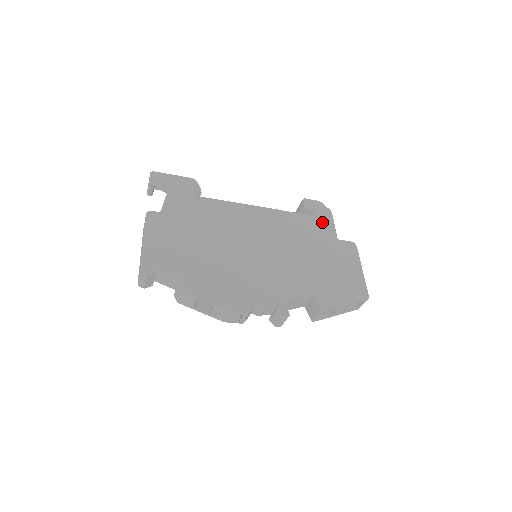
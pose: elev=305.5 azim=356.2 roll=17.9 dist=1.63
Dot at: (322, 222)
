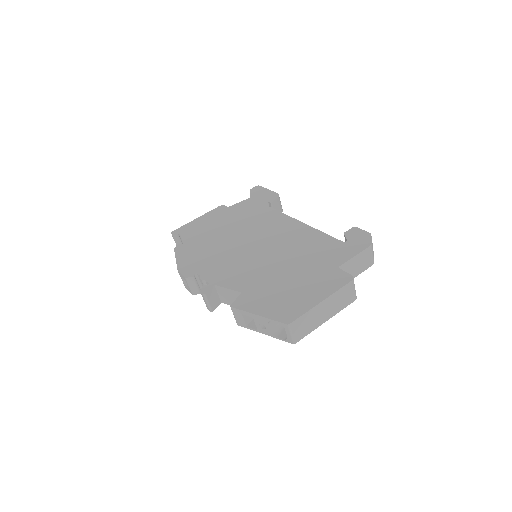
Dot at: (344, 249)
